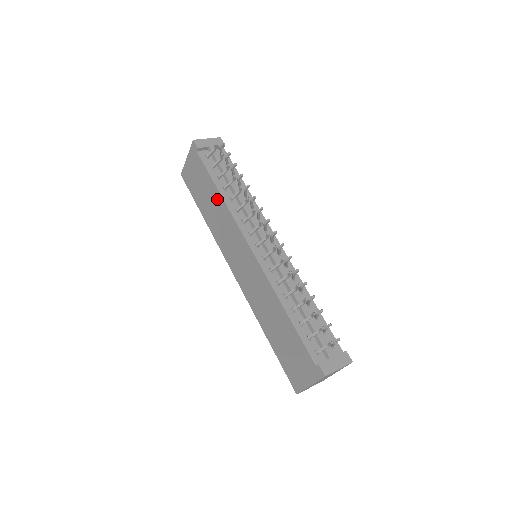
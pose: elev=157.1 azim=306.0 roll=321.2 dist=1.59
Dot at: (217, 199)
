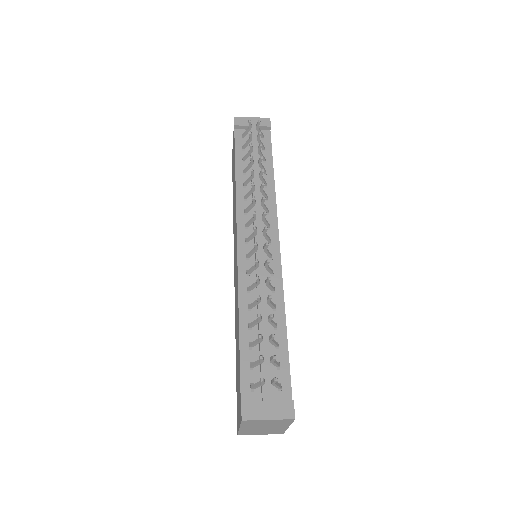
Dot at: occluded
